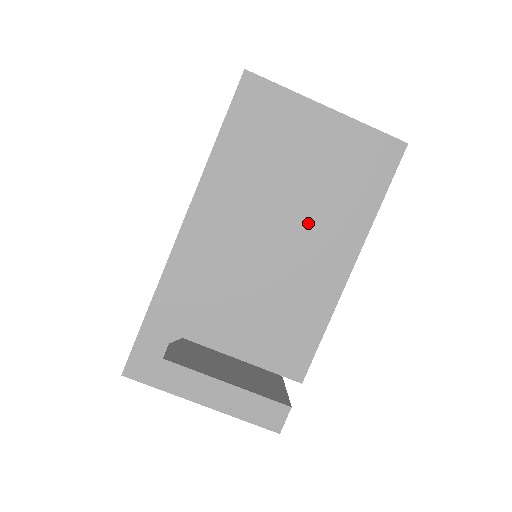
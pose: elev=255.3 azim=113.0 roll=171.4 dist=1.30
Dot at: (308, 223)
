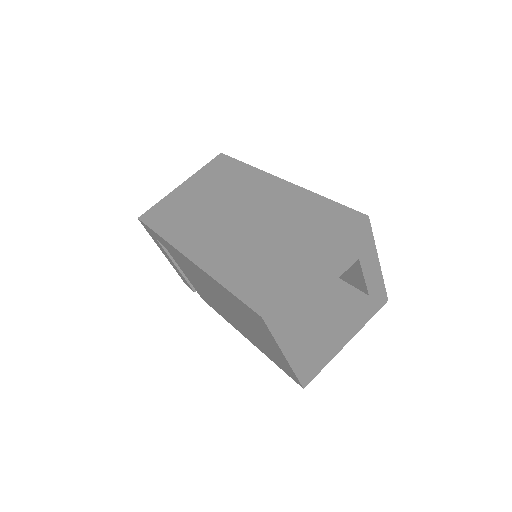
Dot at: (241, 324)
